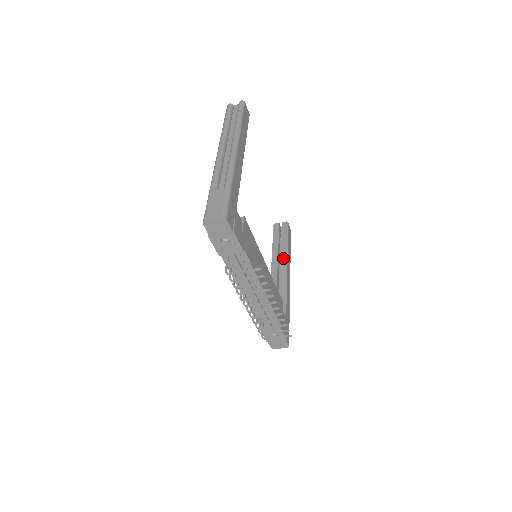
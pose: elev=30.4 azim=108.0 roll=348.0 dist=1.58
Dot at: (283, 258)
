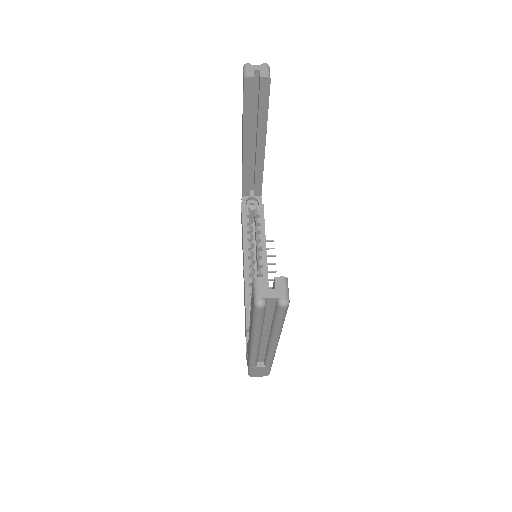
Dot at: (260, 138)
